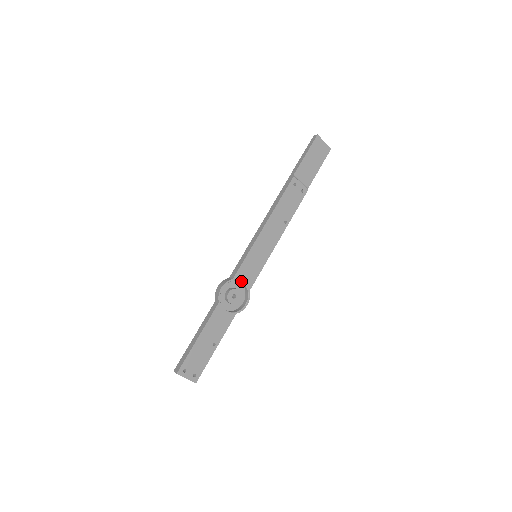
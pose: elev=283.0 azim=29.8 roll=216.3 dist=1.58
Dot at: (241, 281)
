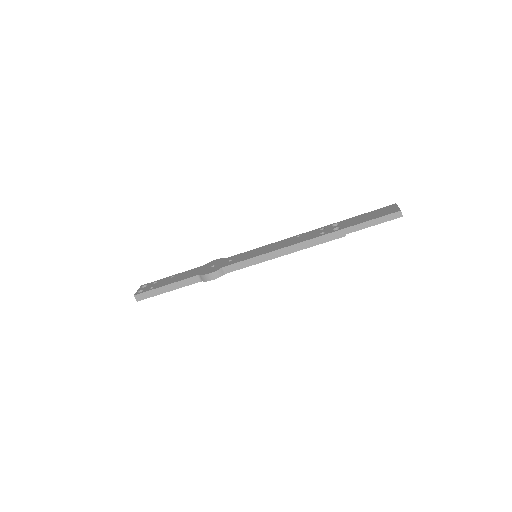
Dot at: occluded
